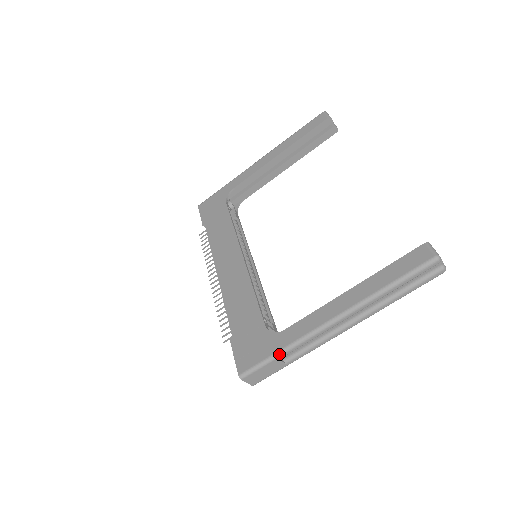
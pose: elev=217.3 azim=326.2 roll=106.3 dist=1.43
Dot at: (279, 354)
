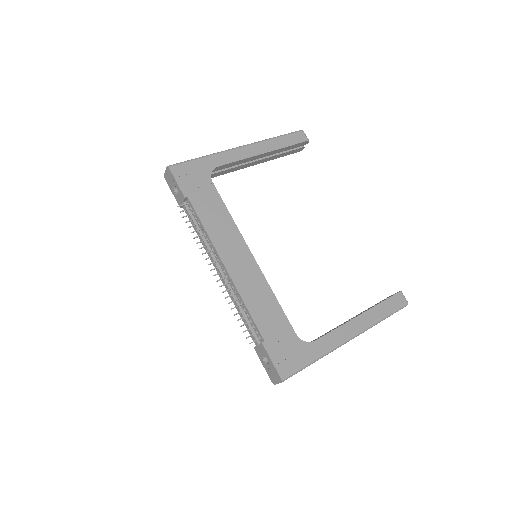
Dot at: (314, 362)
